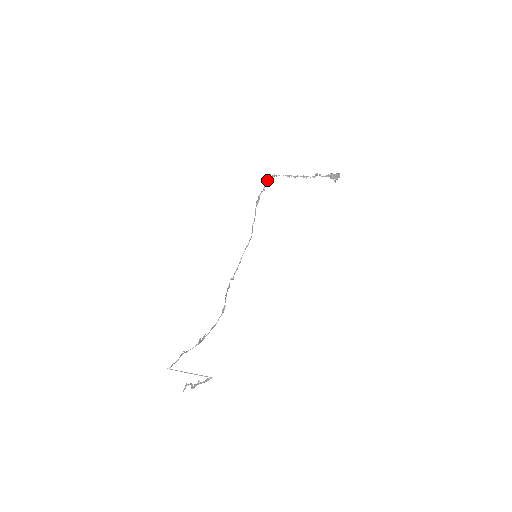
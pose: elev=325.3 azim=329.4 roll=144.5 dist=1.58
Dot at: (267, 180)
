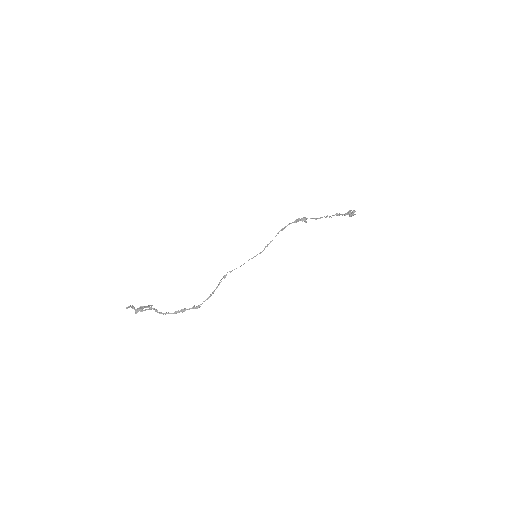
Dot at: (297, 220)
